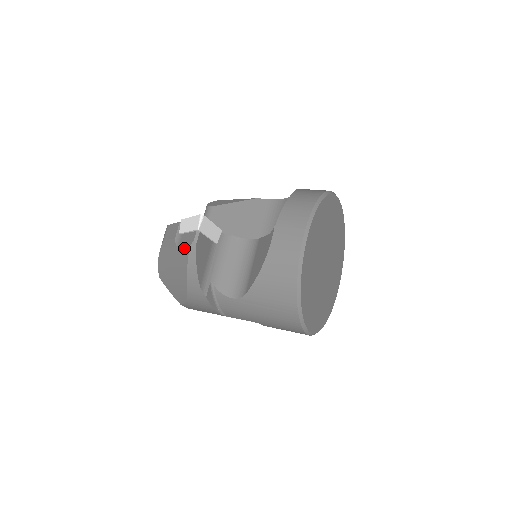
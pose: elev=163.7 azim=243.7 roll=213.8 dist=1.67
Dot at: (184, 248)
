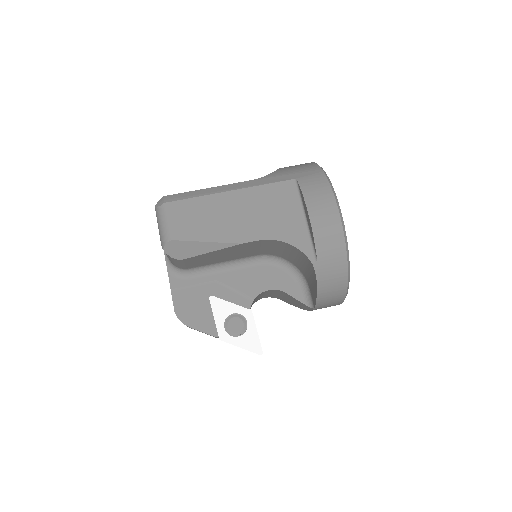
Dot at: occluded
